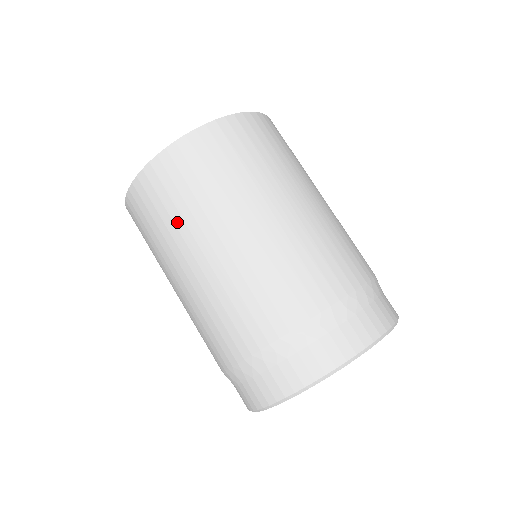
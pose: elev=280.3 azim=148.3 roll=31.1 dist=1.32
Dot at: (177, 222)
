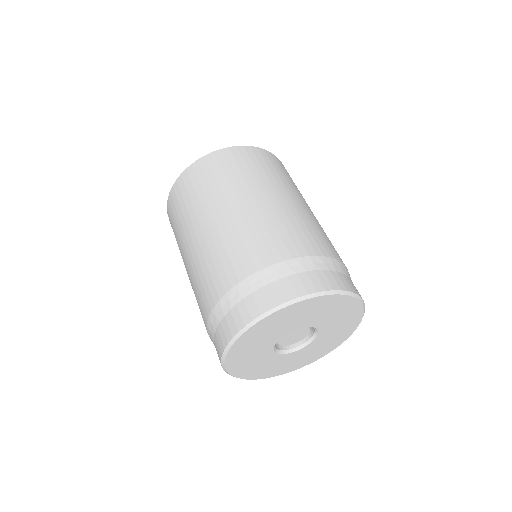
Dot at: (185, 216)
